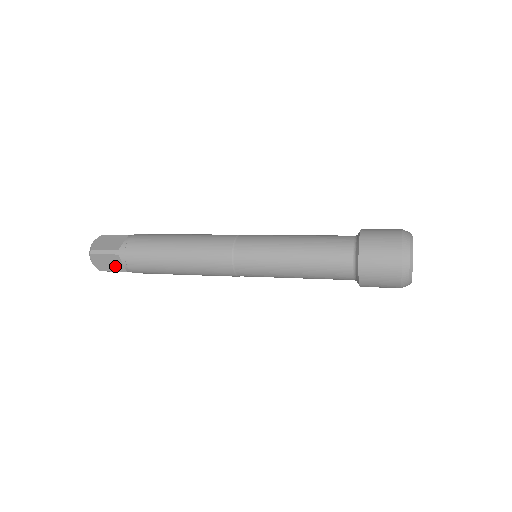
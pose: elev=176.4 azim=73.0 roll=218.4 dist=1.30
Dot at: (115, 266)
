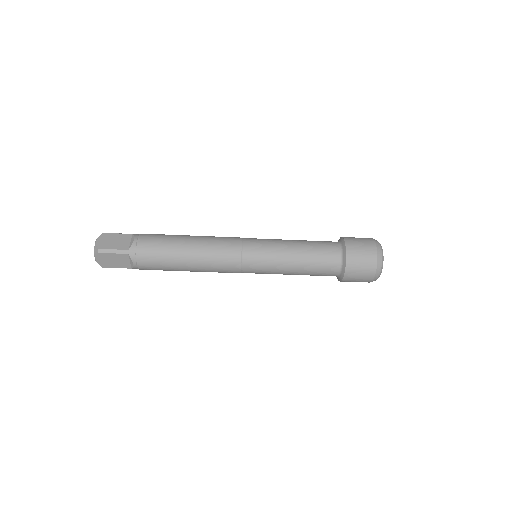
Dot at: (120, 244)
